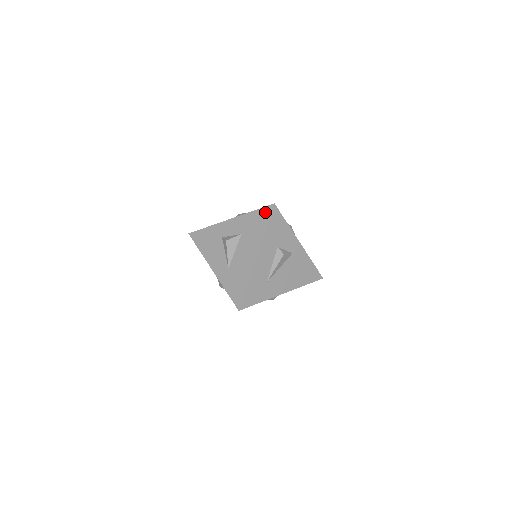
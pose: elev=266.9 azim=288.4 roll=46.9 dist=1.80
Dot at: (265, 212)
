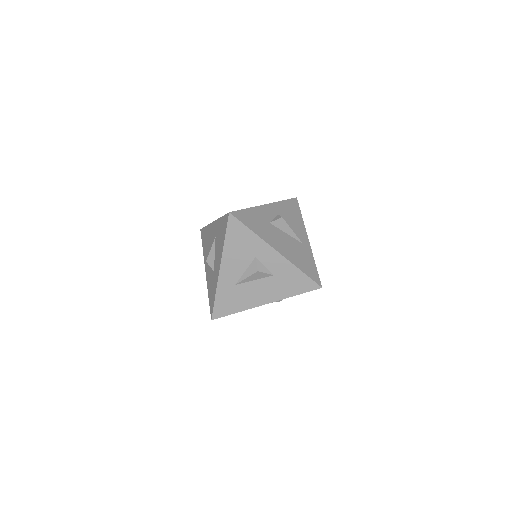
Dot at: (309, 285)
